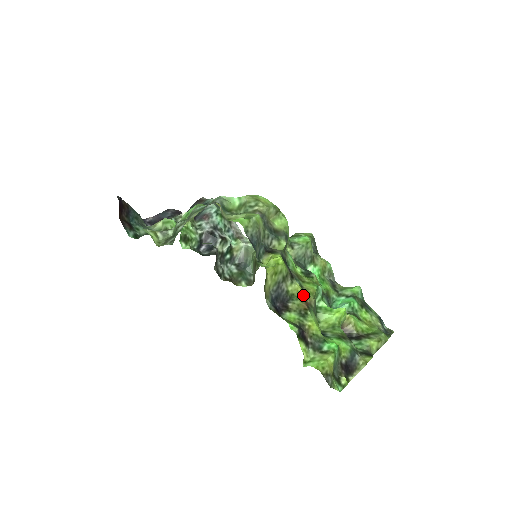
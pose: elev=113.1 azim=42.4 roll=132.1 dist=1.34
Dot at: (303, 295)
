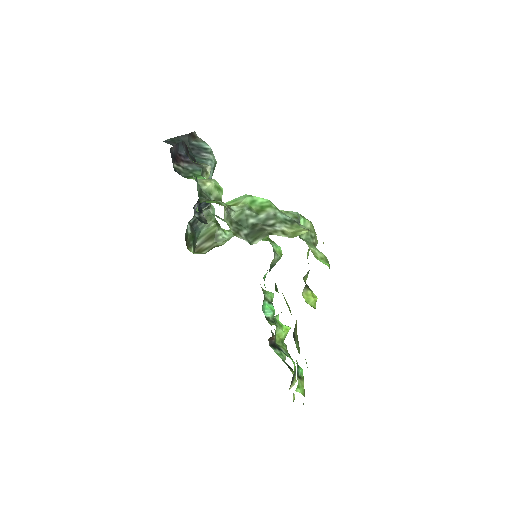
Dot at: occluded
